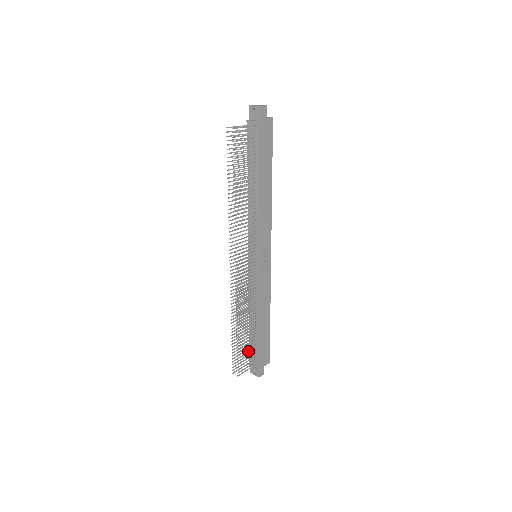
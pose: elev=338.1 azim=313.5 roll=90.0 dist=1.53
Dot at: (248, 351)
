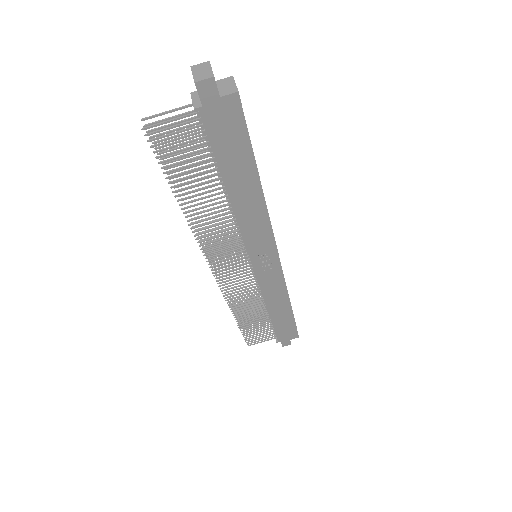
Dot at: occluded
